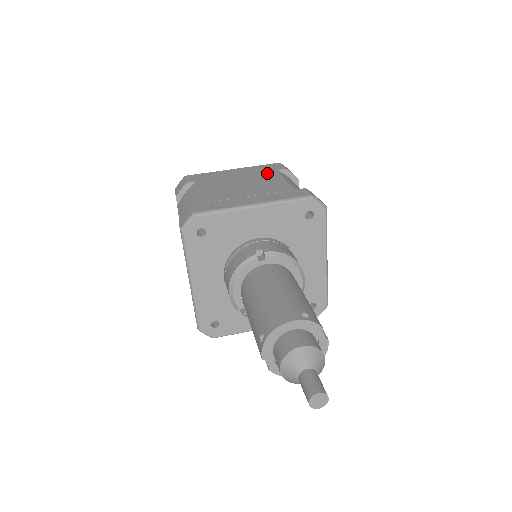
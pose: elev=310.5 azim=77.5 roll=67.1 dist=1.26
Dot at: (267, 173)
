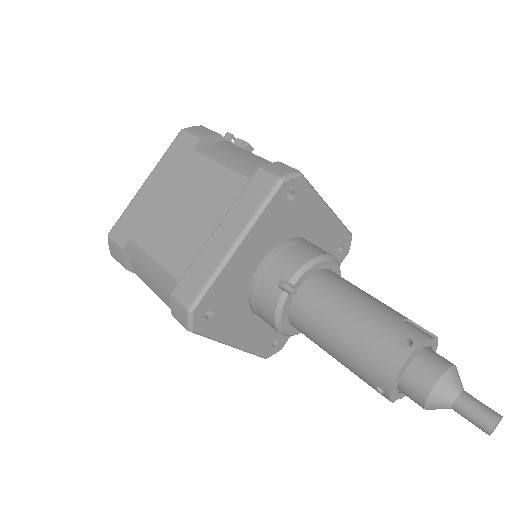
Dot at: (189, 165)
